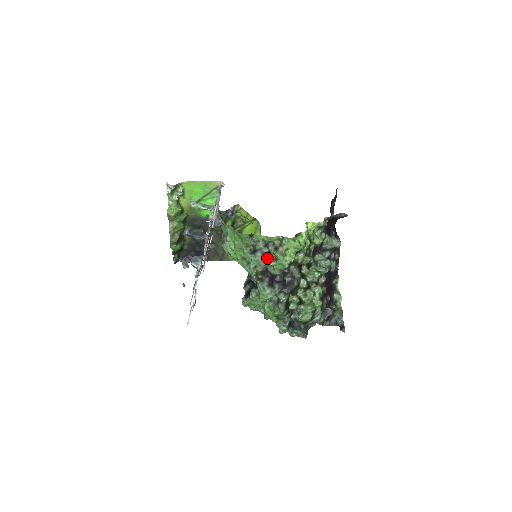
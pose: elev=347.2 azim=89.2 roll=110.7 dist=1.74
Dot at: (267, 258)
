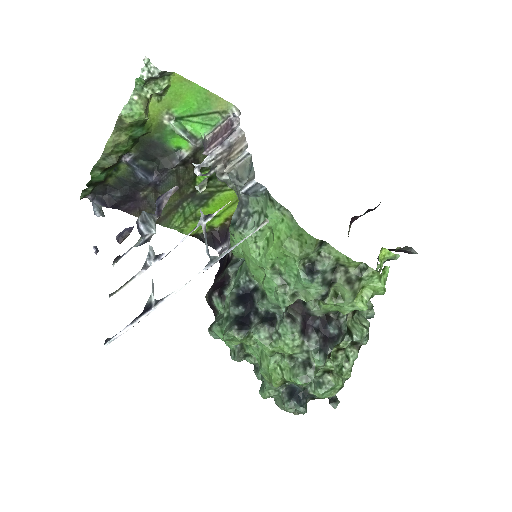
Dot at: (328, 291)
